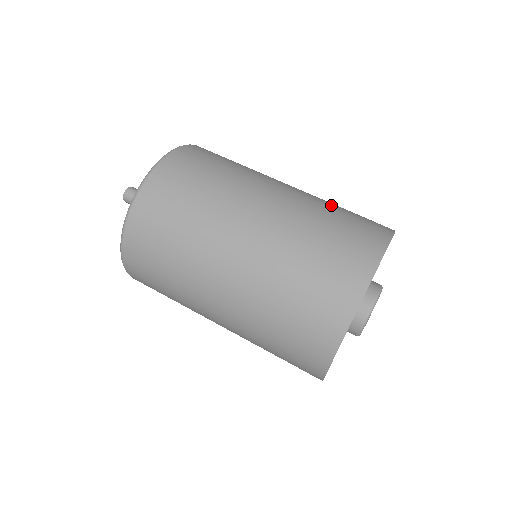
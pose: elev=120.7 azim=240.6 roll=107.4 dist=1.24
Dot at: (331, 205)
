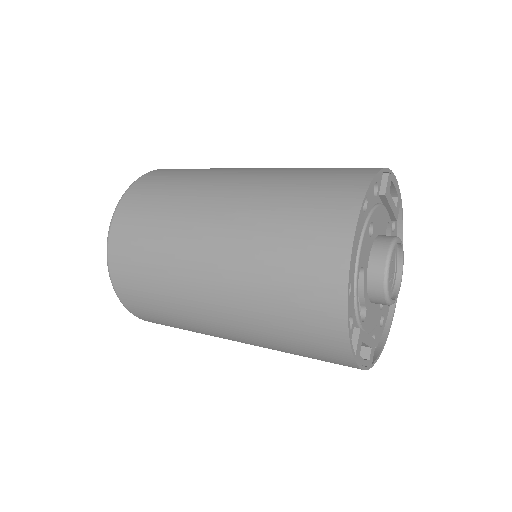
Dot at: occluded
